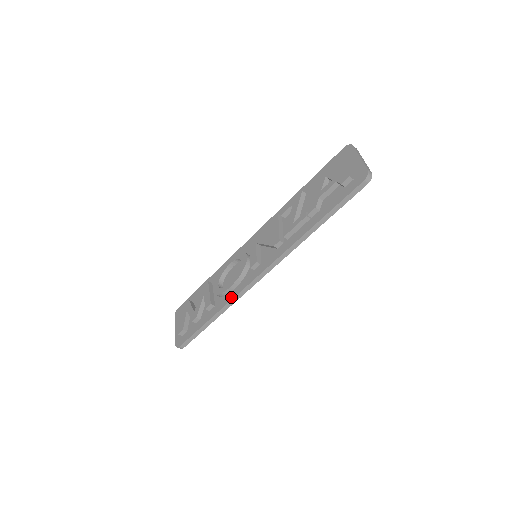
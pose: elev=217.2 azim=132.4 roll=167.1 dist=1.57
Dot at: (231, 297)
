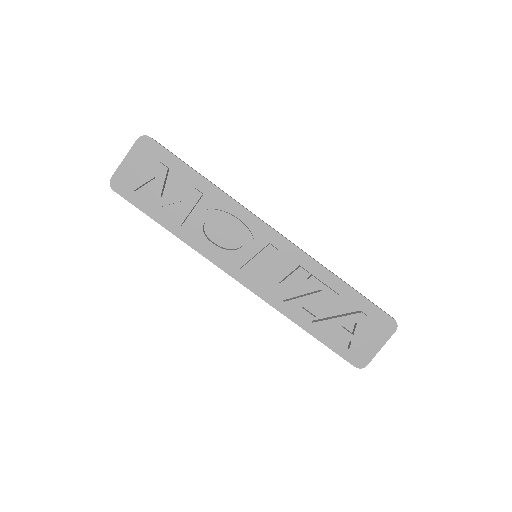
Dot at: (201, 250)
